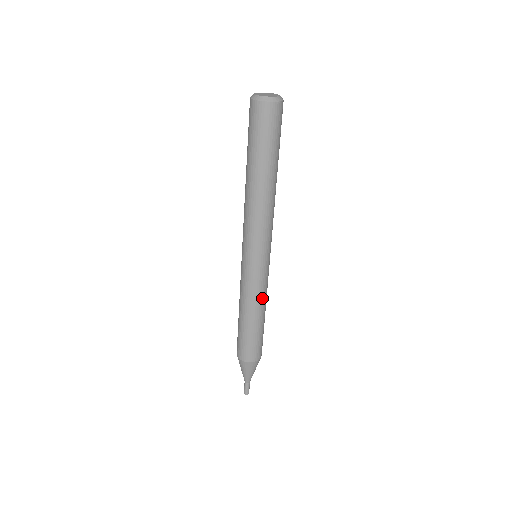
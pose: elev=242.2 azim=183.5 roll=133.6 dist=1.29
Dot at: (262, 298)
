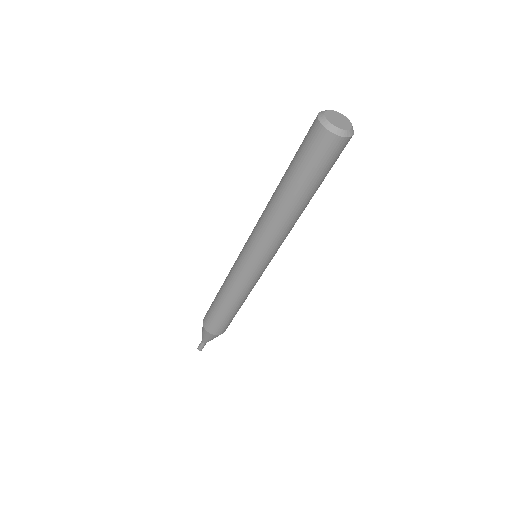
Dot at: (245, 293)
